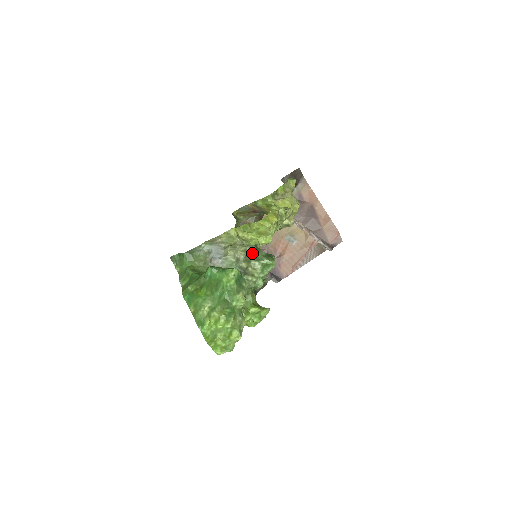
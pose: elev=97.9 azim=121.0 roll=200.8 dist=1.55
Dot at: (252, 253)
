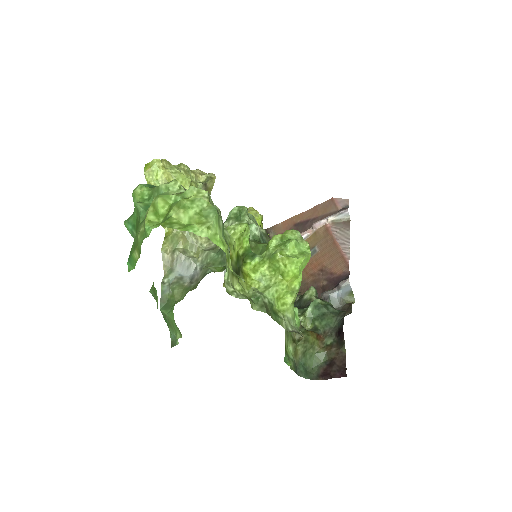
Dot at: occluded
